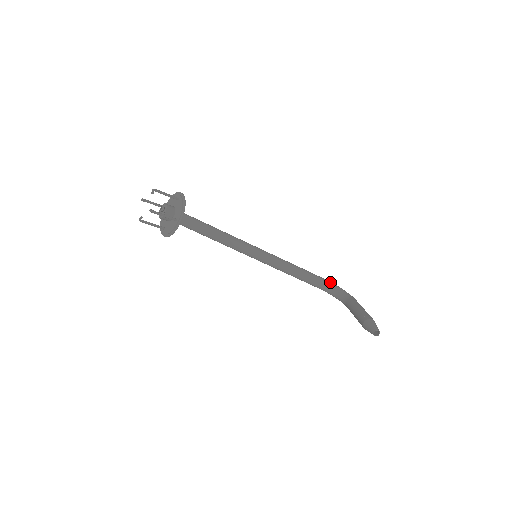
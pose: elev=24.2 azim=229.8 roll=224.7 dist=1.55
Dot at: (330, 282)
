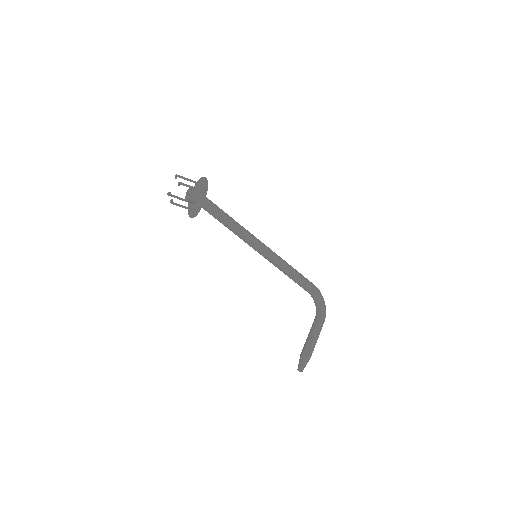
Dot at: (317, 292)
